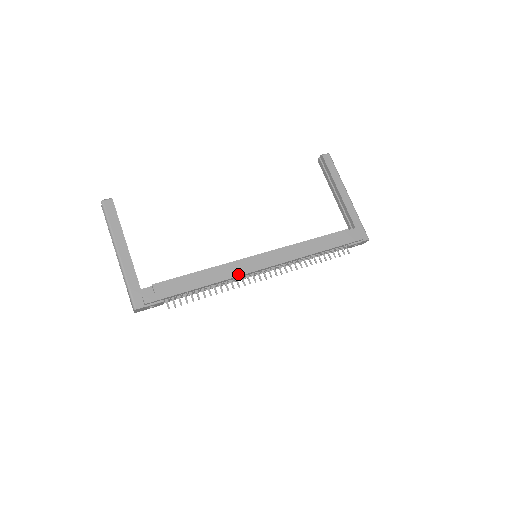
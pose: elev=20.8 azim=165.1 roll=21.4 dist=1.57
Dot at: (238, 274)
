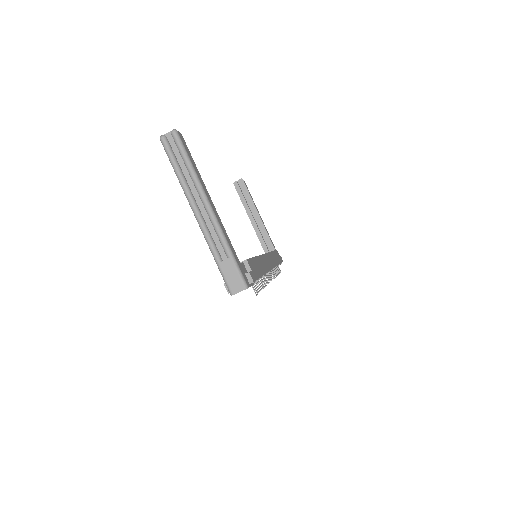
Dot at: (268, 269)
